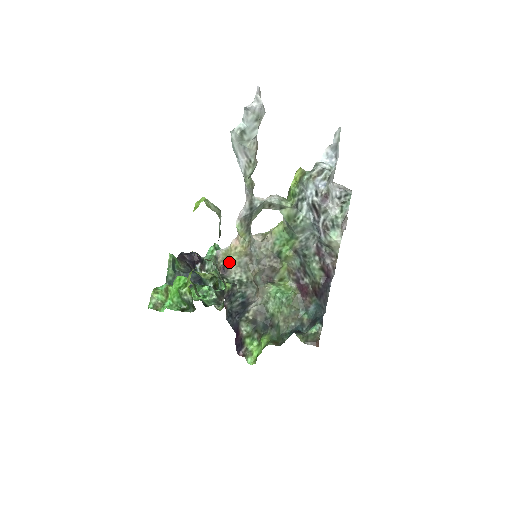
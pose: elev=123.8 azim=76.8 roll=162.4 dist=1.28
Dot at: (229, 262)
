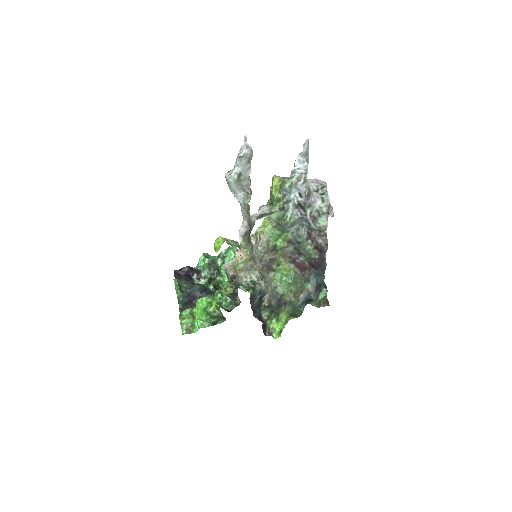
Dot at: (238, 270)
